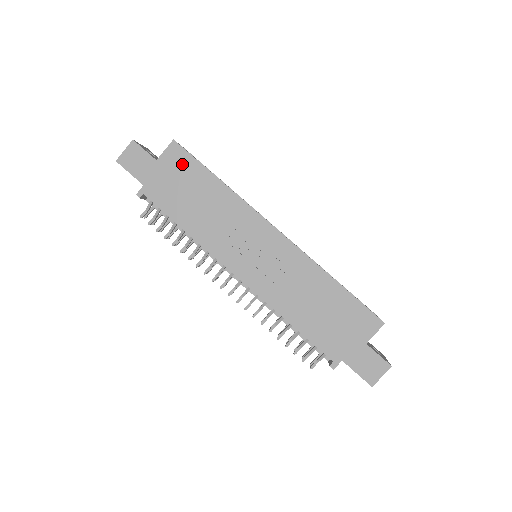
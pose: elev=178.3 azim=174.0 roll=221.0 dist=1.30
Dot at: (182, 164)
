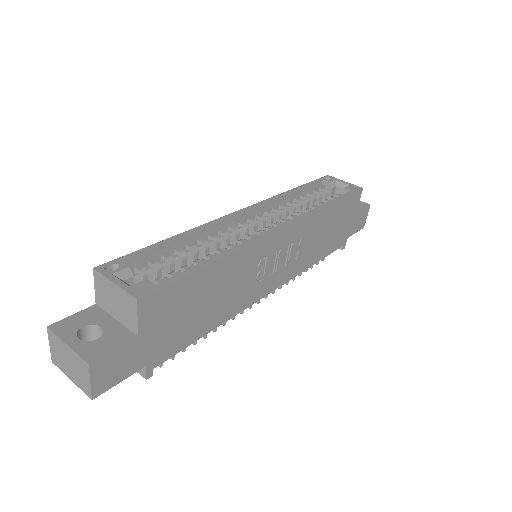
Dot at: (168, 302)
